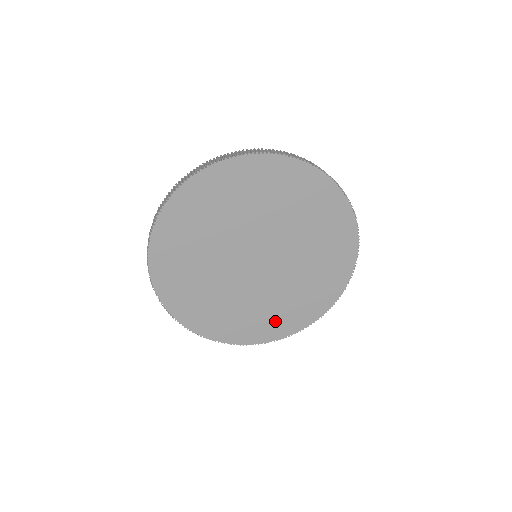
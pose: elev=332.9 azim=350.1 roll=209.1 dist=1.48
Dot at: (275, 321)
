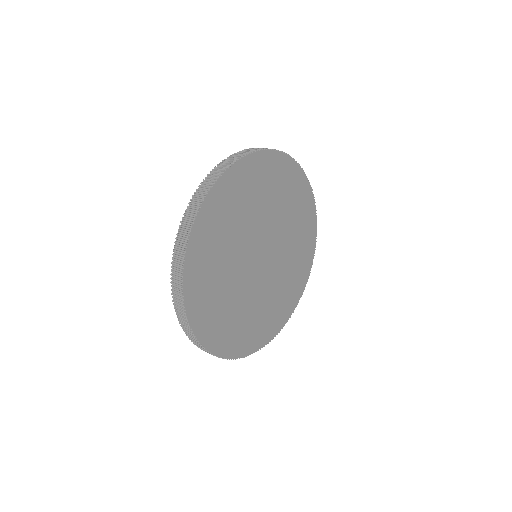
Dot at: (255, 331)
